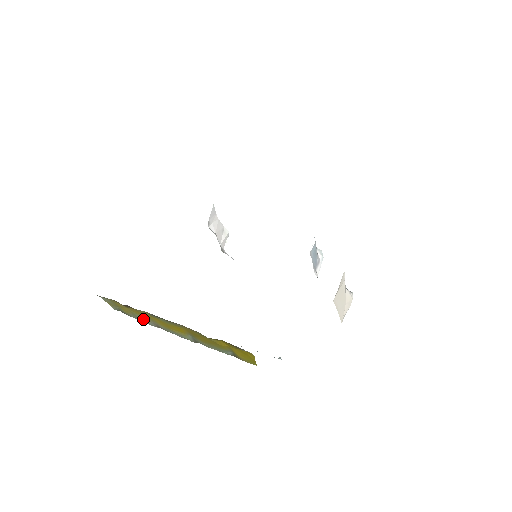
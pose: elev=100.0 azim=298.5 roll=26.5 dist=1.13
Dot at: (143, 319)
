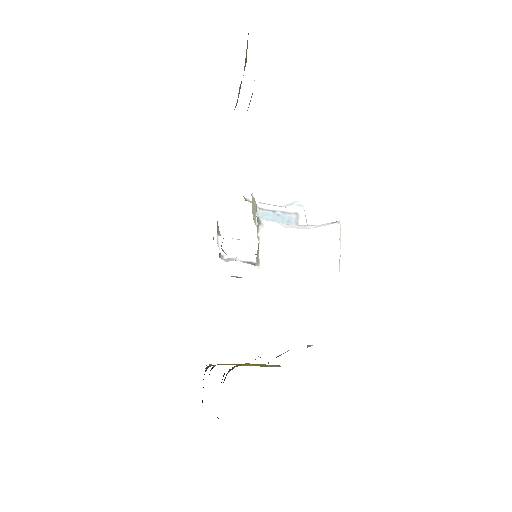
Dot at: occluded
